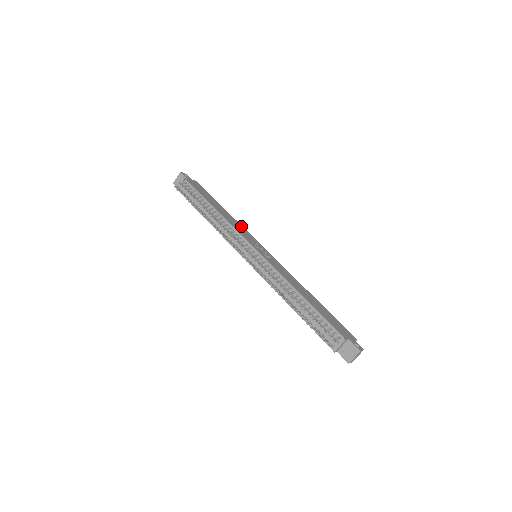
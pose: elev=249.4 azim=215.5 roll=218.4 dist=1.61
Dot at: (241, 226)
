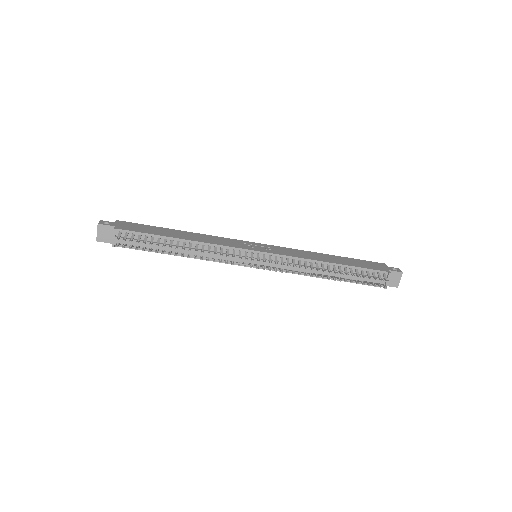
Dot at: (212, 236)
